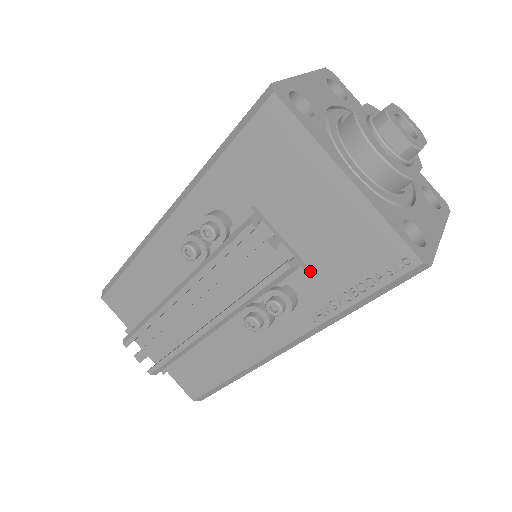
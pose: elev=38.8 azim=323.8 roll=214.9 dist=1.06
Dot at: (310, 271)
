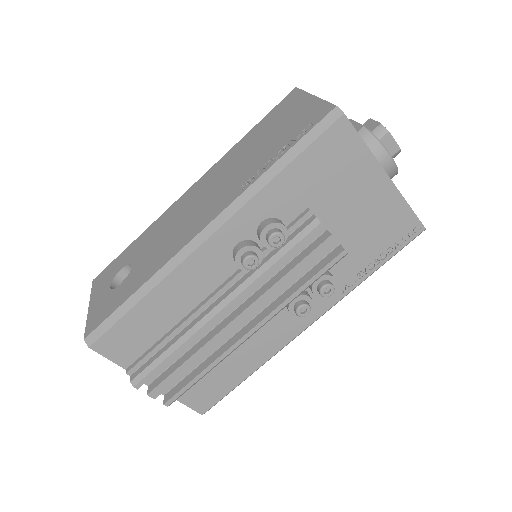
Dot at: occluded
